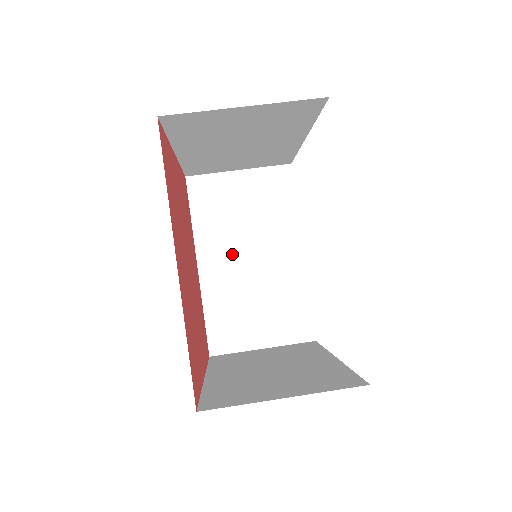
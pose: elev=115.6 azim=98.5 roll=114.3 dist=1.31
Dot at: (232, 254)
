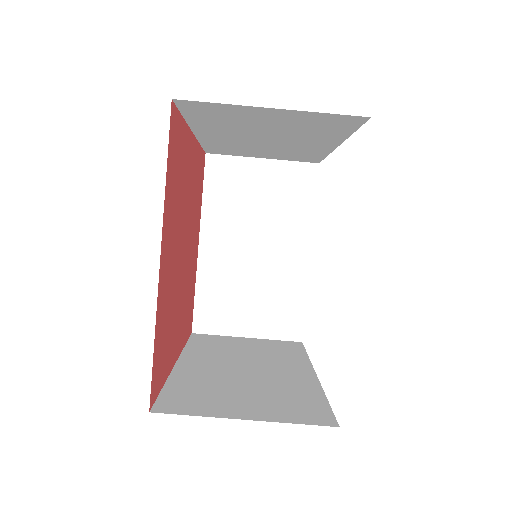
Dot at: (242, 136)
